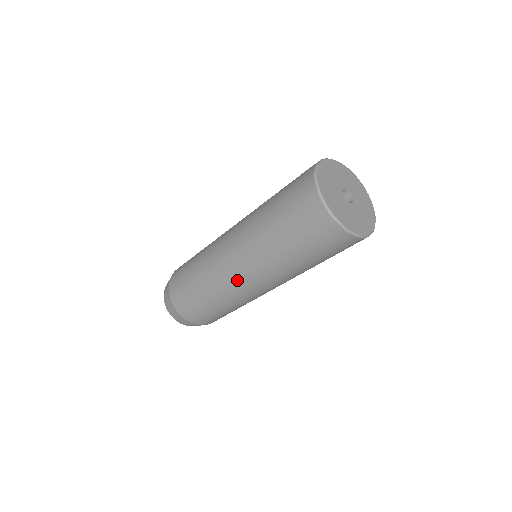
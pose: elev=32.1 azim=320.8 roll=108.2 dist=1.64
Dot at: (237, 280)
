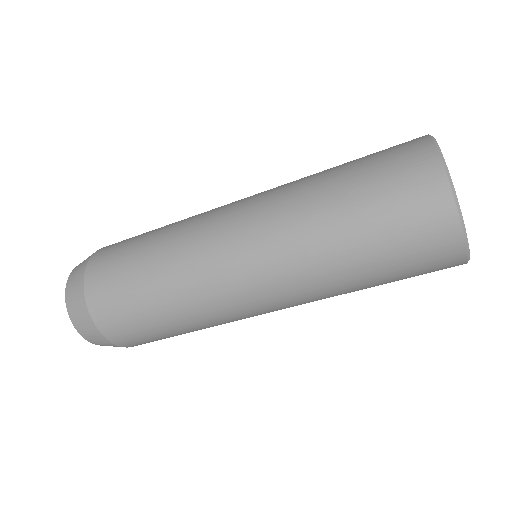
Dot at: (222, 231)
